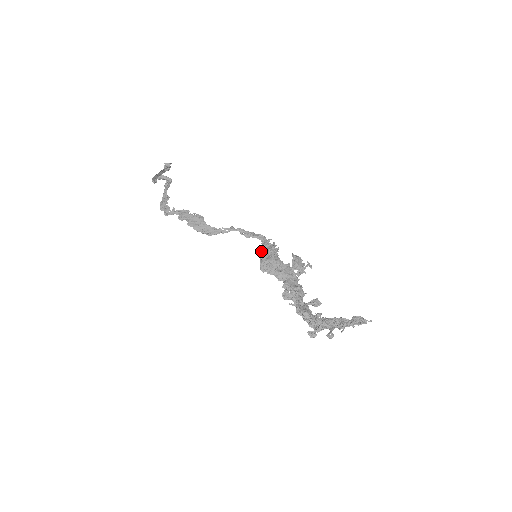
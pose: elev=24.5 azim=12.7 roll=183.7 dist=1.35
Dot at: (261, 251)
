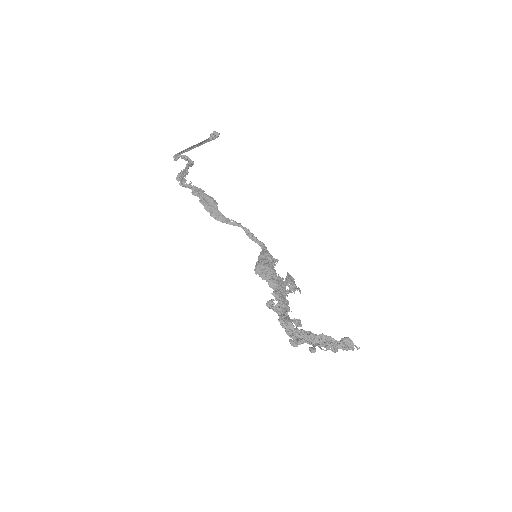
Dot at: (260, 256)
